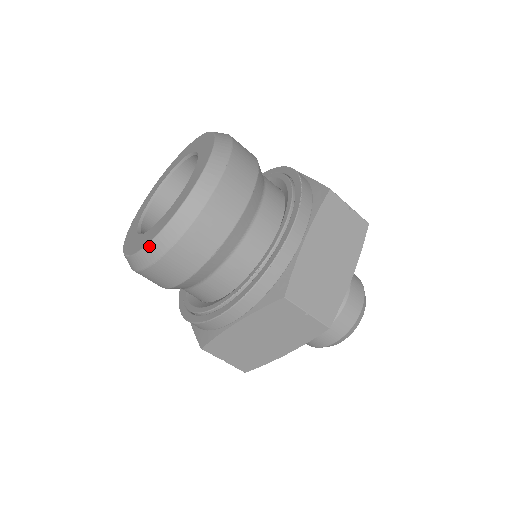
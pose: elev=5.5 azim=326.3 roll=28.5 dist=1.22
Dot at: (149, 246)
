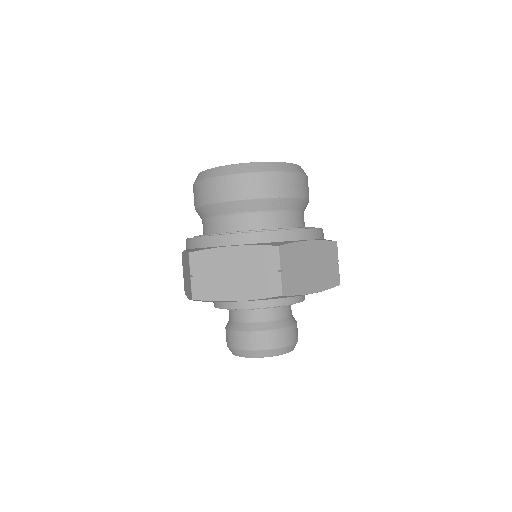
Dot at: occluded
